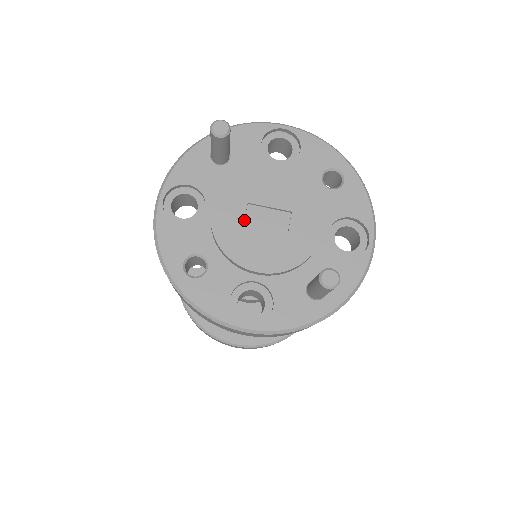
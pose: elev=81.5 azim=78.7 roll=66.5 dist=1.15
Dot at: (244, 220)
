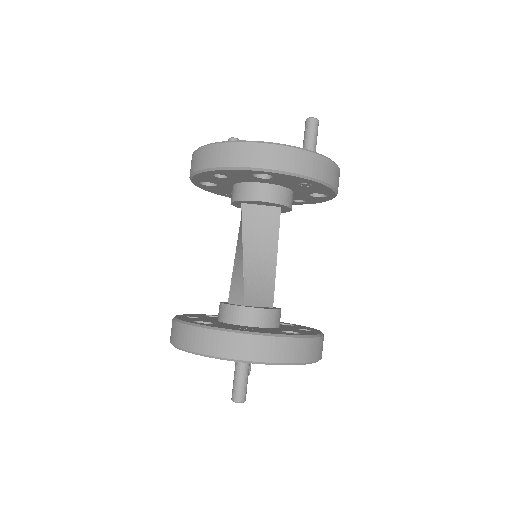
Dot at: occluded
